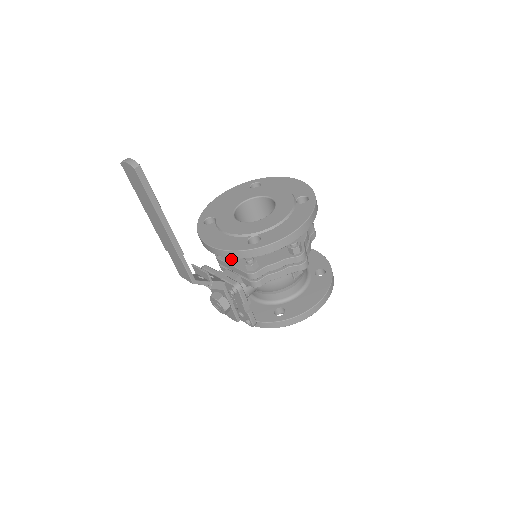
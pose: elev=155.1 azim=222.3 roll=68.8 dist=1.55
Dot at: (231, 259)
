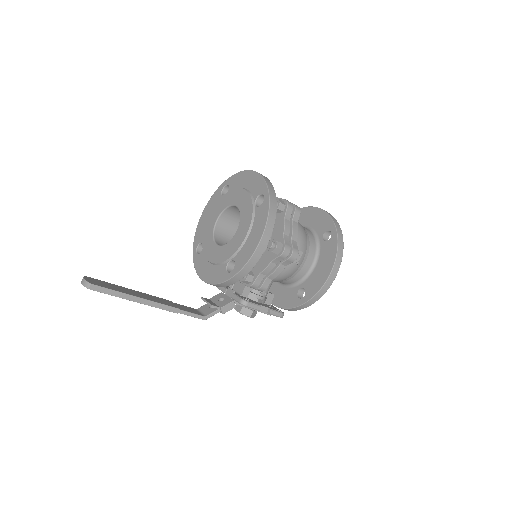
Dot at: occluded
